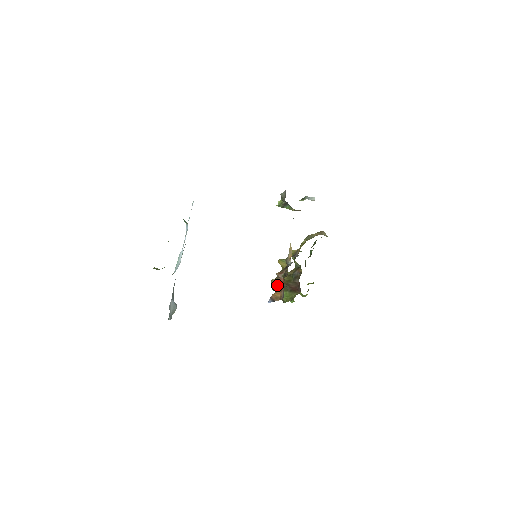
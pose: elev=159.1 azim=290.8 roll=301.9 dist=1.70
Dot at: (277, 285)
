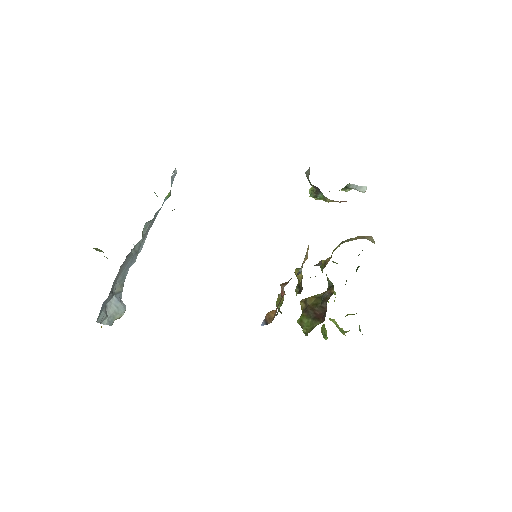
Dot at: (282, 302)
